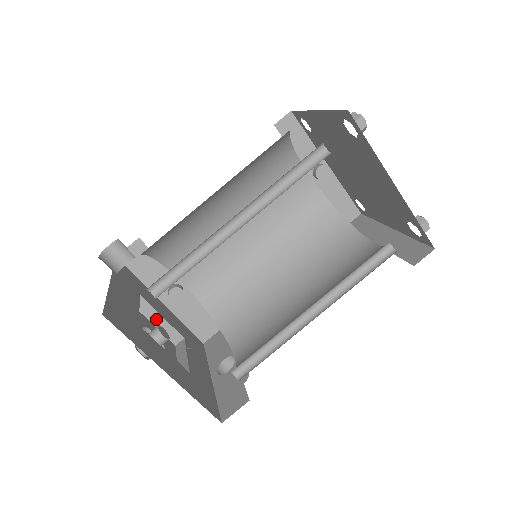
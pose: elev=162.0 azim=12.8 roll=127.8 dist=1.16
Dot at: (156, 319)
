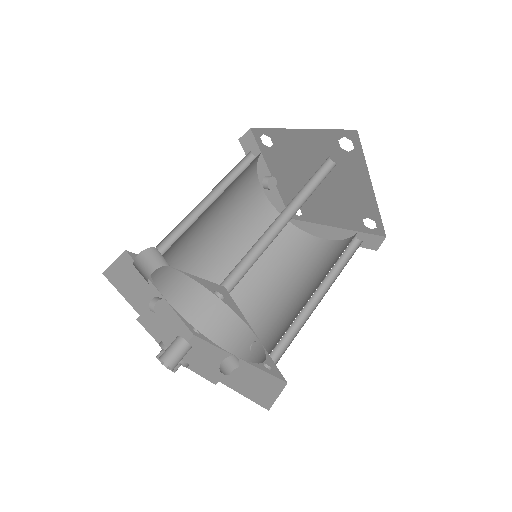
Dot at: (158, 333)
